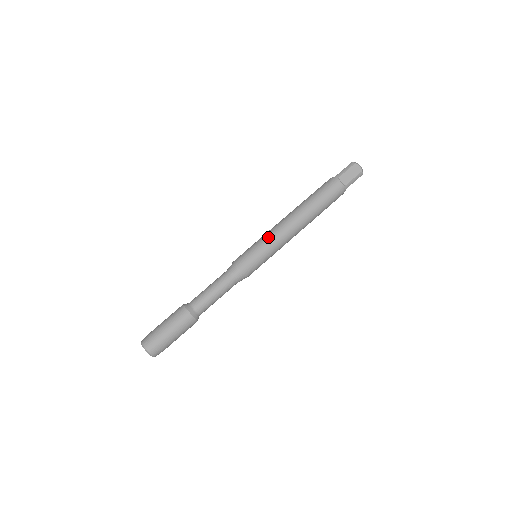
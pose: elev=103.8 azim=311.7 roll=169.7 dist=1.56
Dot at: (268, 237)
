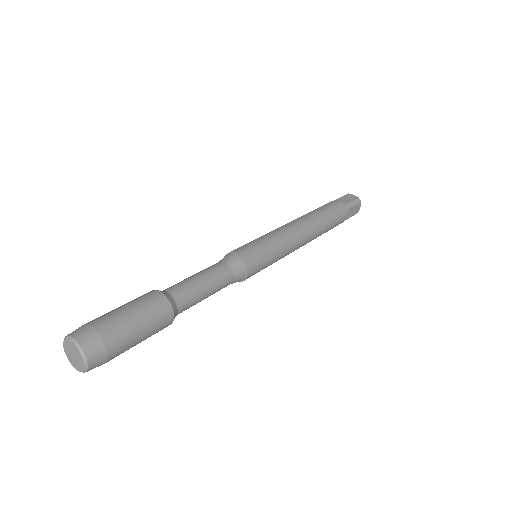
Dot at: occluded
